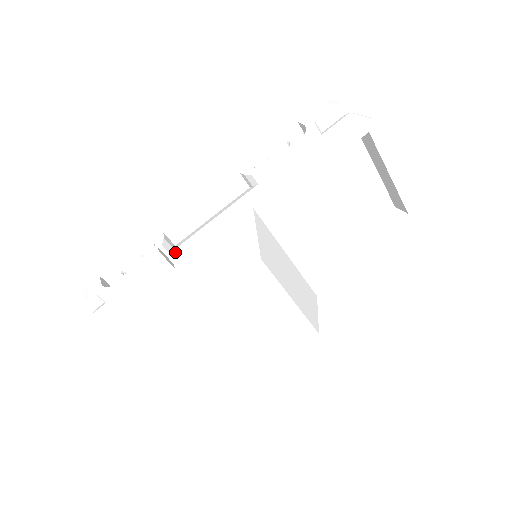
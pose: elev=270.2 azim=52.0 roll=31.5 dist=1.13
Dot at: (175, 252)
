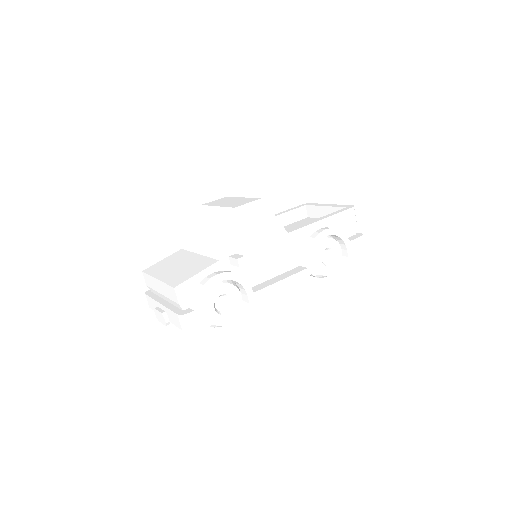
Dot at: occluded
